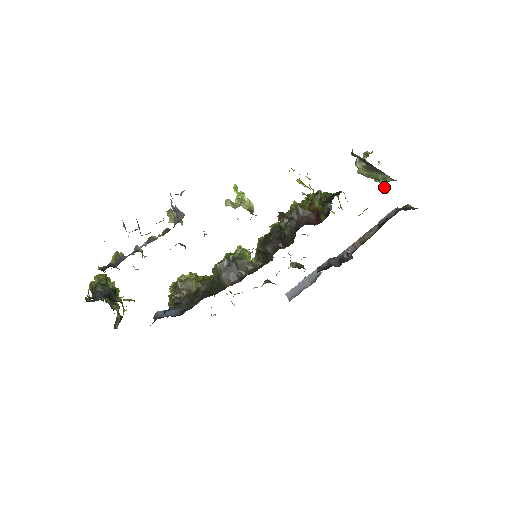
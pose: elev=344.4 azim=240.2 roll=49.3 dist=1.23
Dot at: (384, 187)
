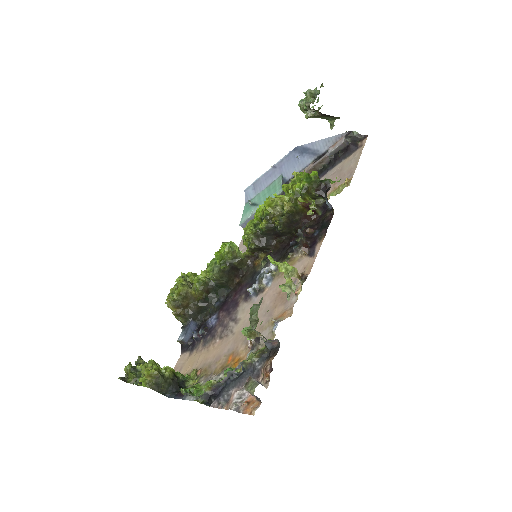
Dot at: (333, 124)
